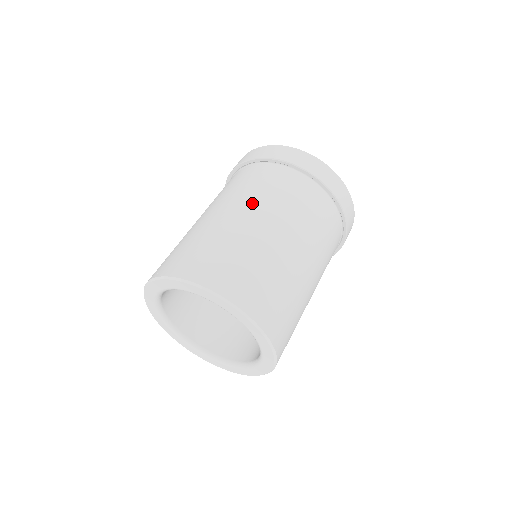
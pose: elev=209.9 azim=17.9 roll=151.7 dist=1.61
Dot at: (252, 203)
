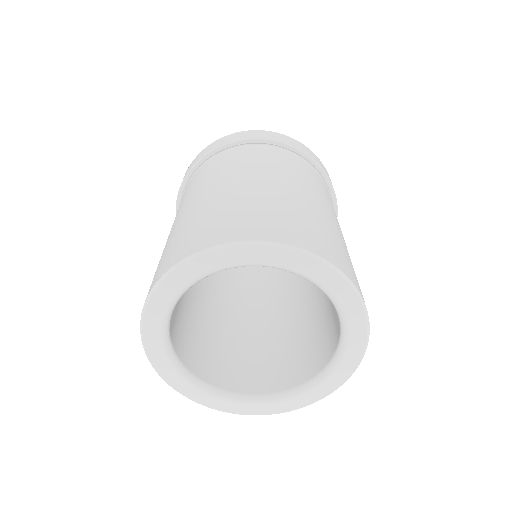
Dot at: (327, 202)
